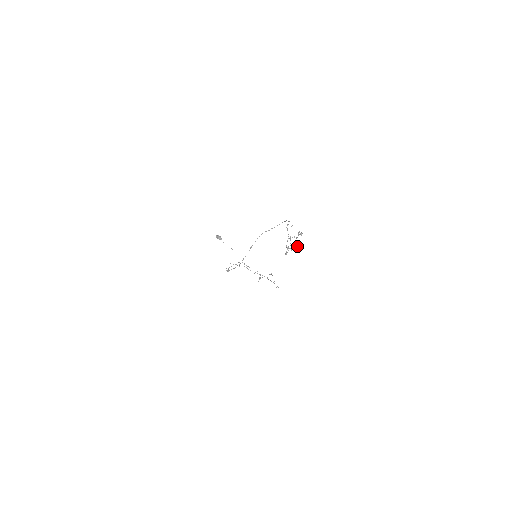
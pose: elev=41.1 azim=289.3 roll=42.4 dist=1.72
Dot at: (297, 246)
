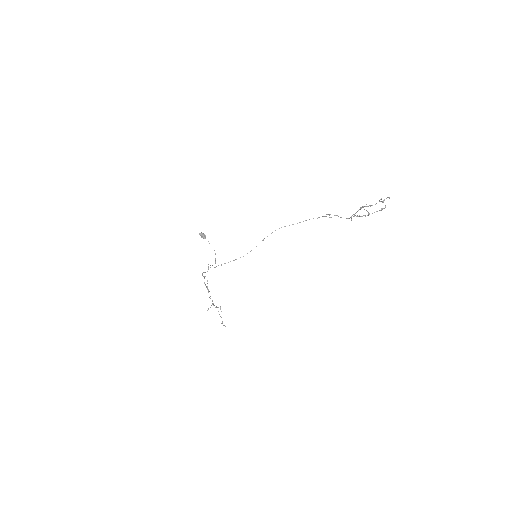
Dot at: (382, 209)
